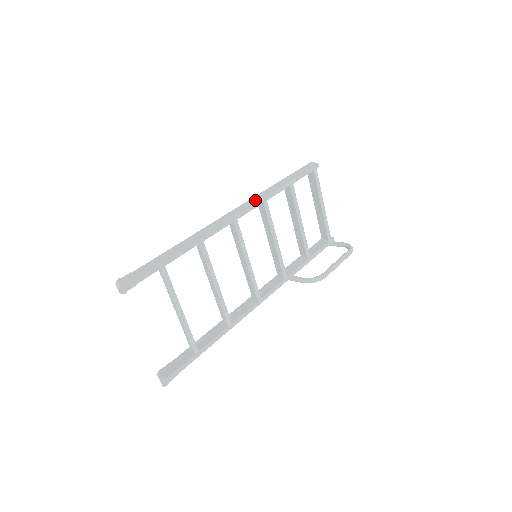
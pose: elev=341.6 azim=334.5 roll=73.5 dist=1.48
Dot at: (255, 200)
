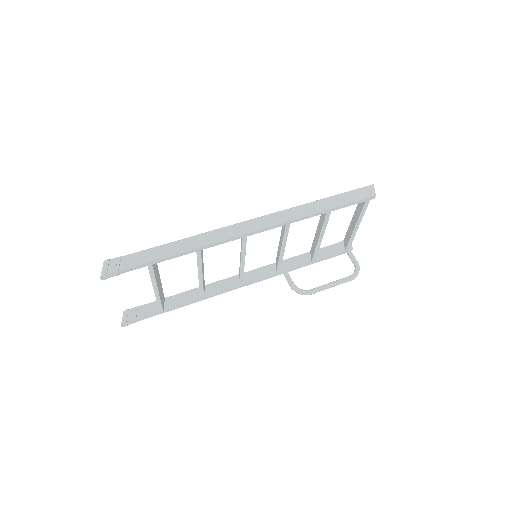
Dot at: (279, 219)
